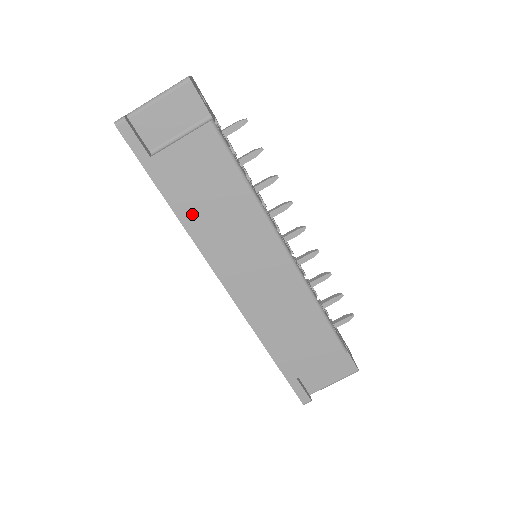
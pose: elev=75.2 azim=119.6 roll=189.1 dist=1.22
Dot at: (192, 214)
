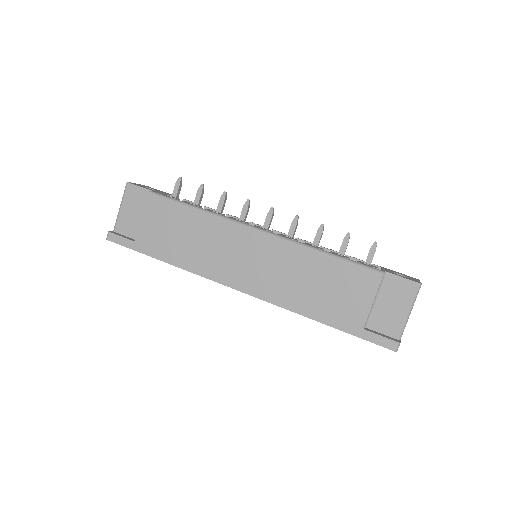
Dot at: (181, 256)
